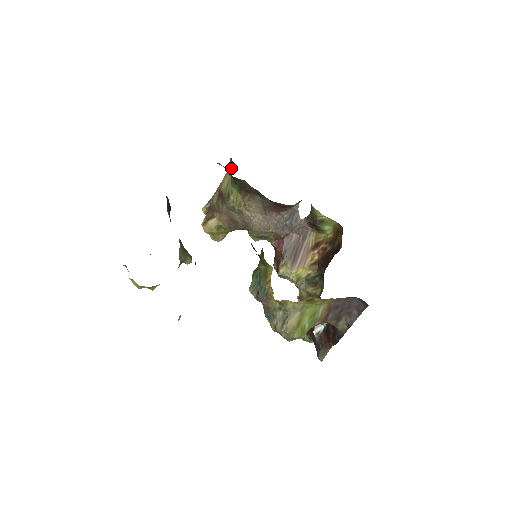
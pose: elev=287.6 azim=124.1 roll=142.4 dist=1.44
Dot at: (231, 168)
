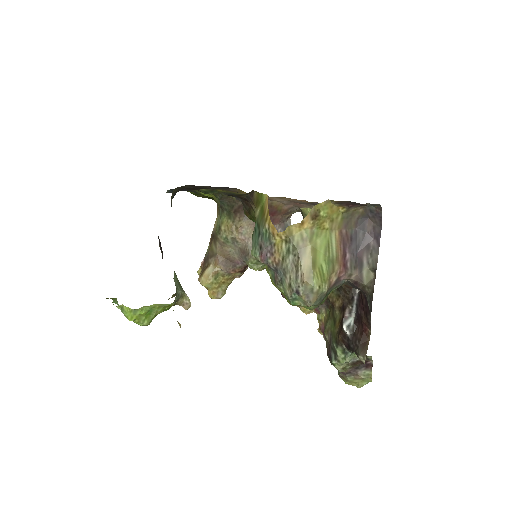
Dot at: occluded
